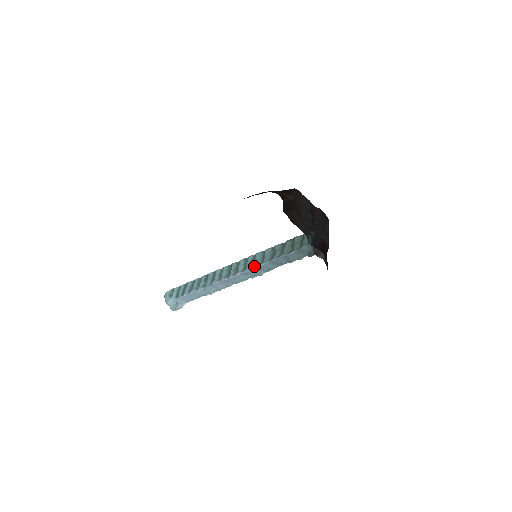
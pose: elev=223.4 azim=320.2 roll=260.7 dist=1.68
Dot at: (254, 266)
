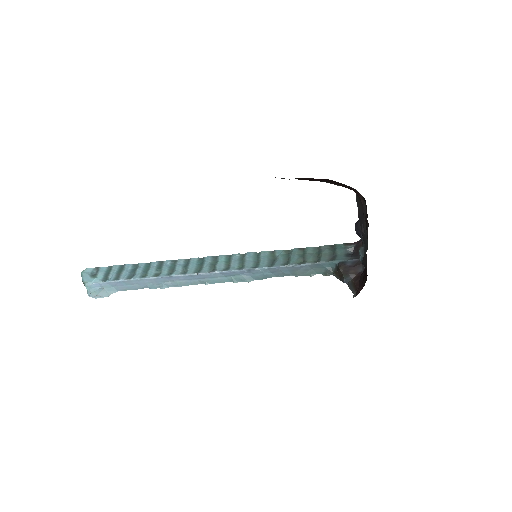
Dot at: (244, 268)
